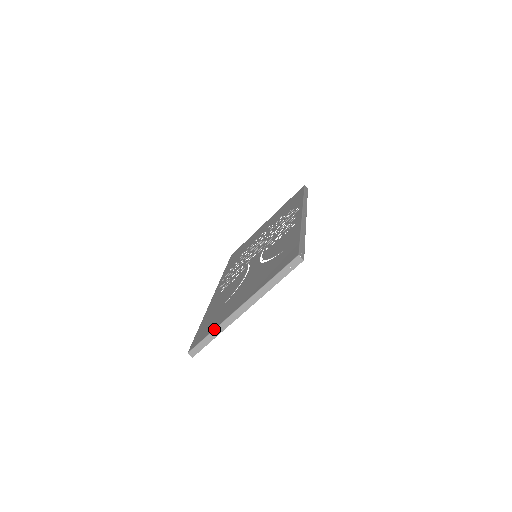
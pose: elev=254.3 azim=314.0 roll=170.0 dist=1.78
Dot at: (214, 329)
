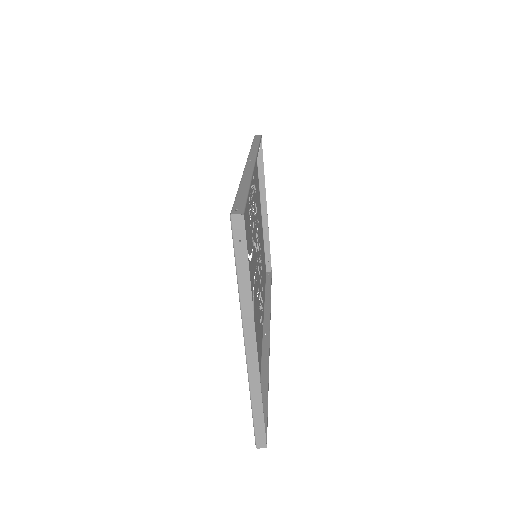
Dot at: occluded
